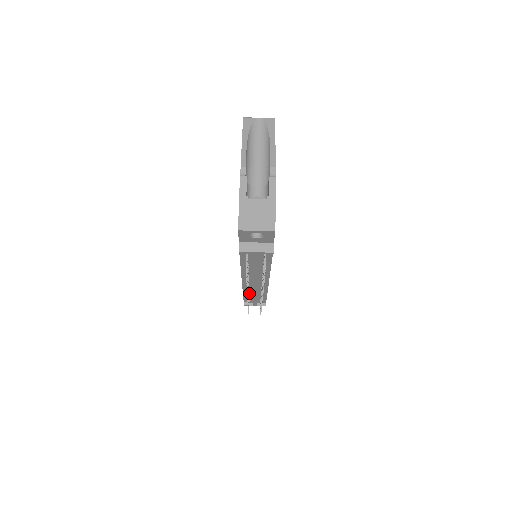
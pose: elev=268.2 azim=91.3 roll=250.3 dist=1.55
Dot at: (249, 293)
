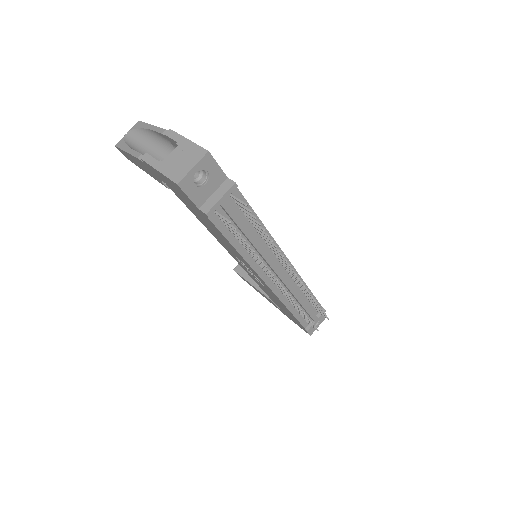
Dot at: occluded
